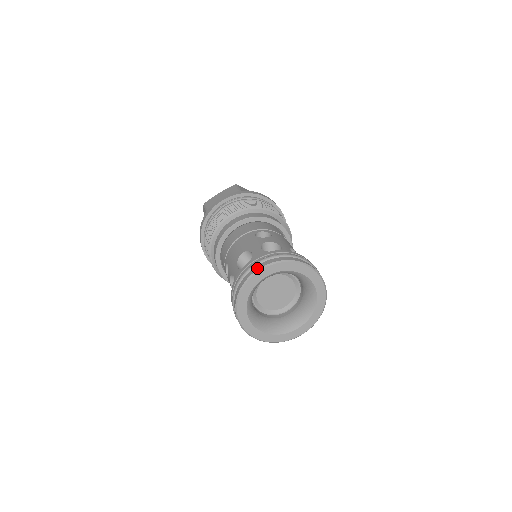
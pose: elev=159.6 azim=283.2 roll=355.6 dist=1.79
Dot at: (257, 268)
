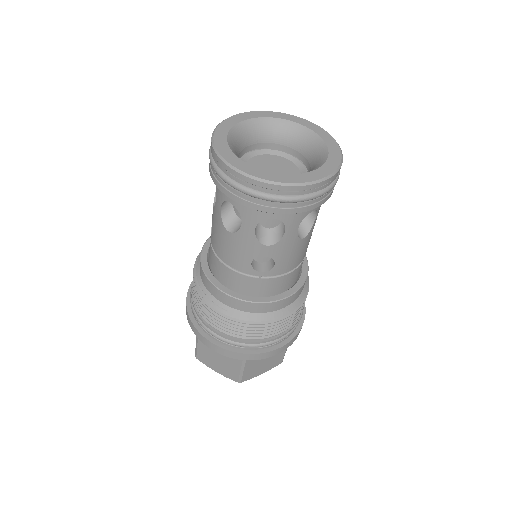
Dot at: occluded
